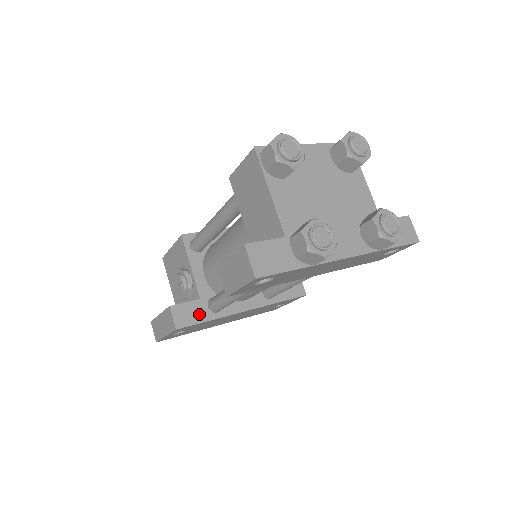
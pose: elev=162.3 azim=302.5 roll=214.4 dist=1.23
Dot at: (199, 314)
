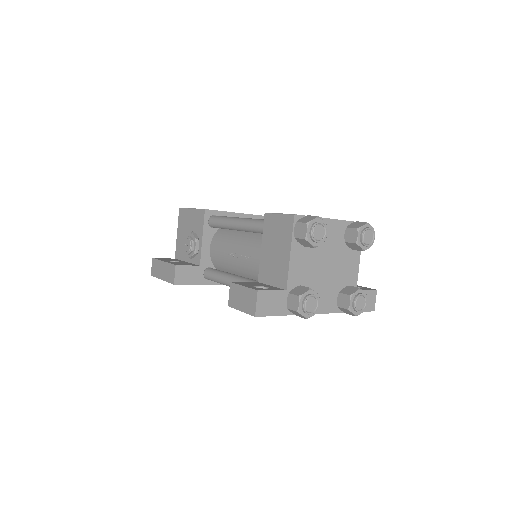
Dot at: (195, 277)
